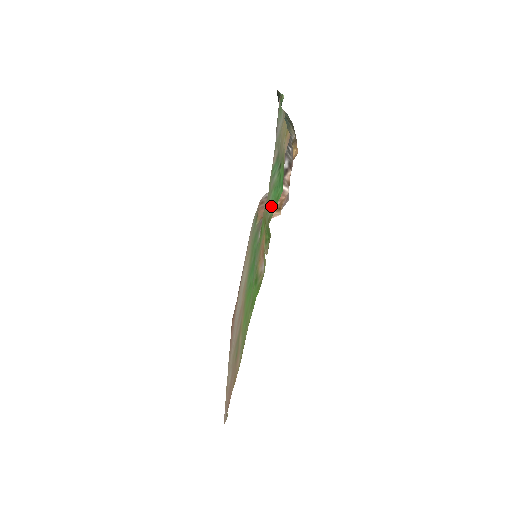
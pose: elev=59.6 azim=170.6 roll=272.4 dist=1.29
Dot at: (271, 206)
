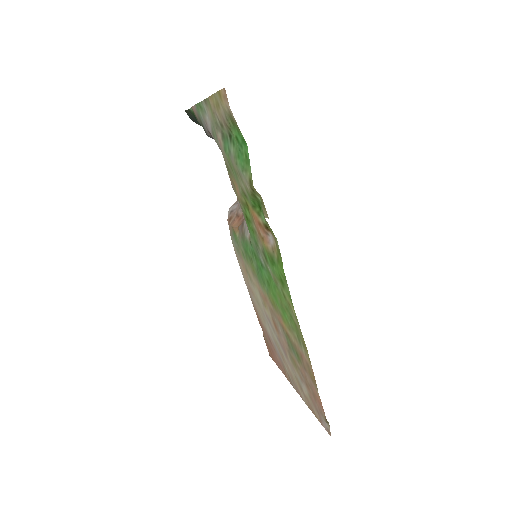
Dot at: (245, 171)
